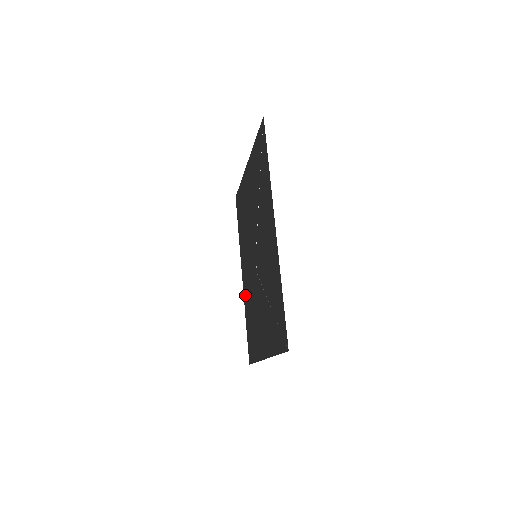
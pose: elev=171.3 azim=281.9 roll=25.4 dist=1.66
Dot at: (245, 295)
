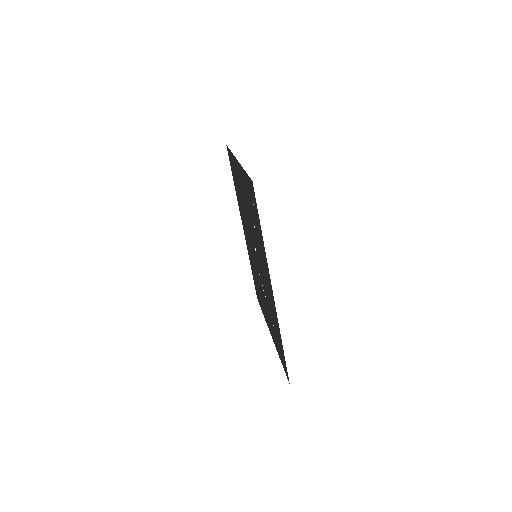
Dot at: (248, 250)
